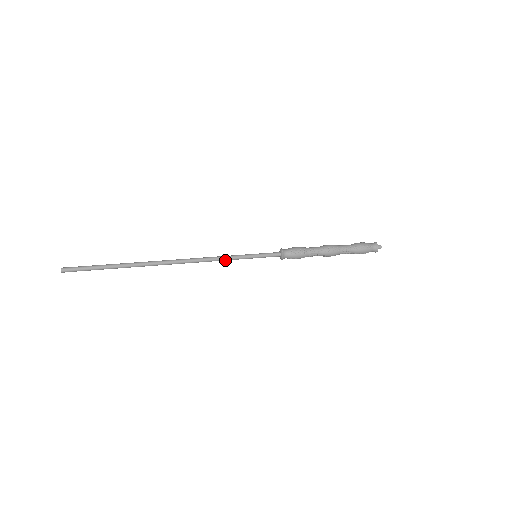
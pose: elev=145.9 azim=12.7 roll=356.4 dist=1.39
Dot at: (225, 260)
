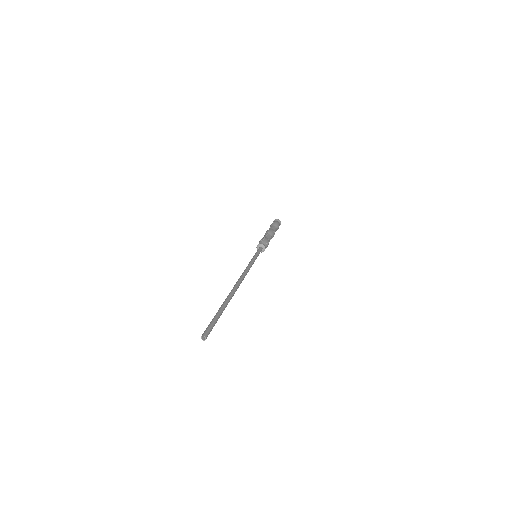
Dot at: occluded
